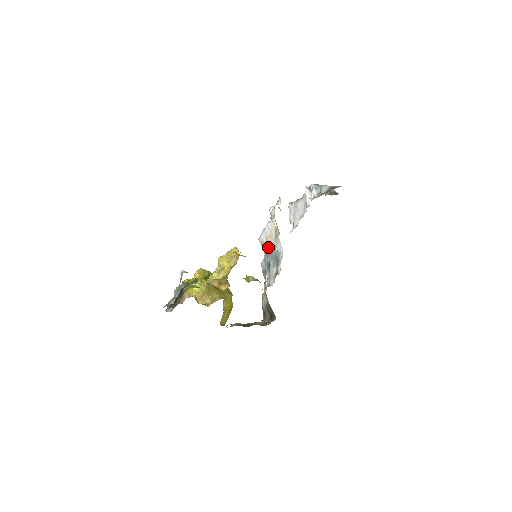
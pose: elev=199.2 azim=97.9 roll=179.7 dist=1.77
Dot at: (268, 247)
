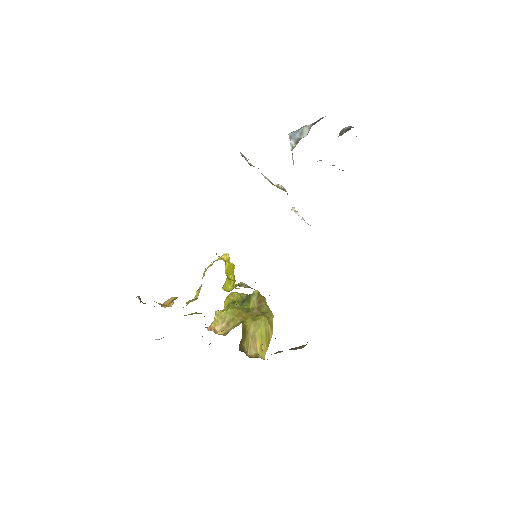
Dot at: occluded
